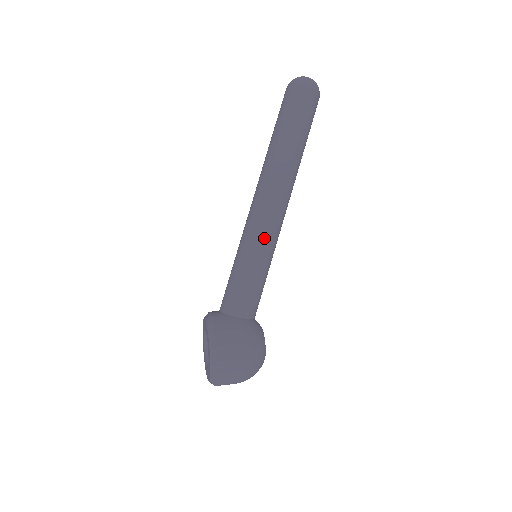
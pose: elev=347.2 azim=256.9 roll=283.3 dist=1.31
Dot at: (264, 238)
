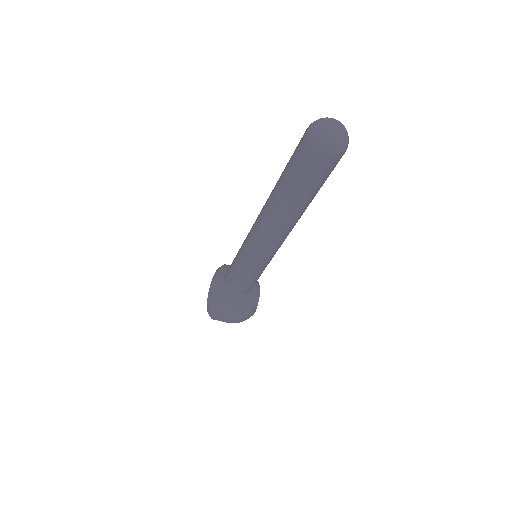
Dot at: (256, 259)
